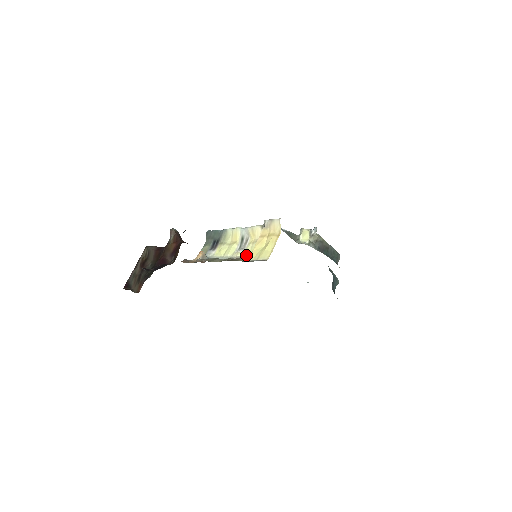
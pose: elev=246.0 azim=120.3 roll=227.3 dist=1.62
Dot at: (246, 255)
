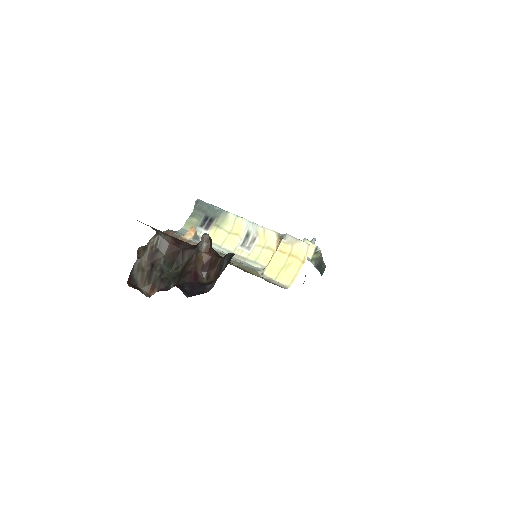
Dot at: (254, 260)
